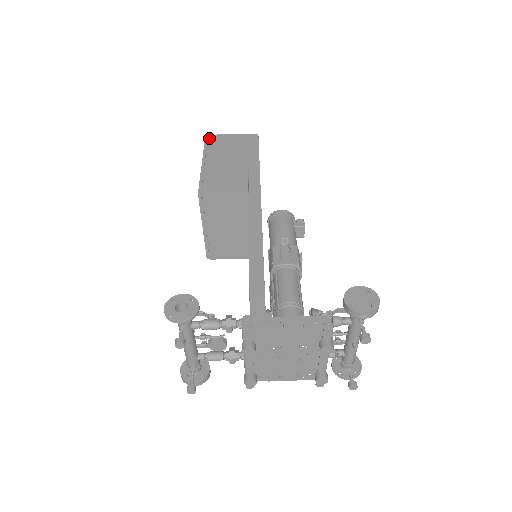
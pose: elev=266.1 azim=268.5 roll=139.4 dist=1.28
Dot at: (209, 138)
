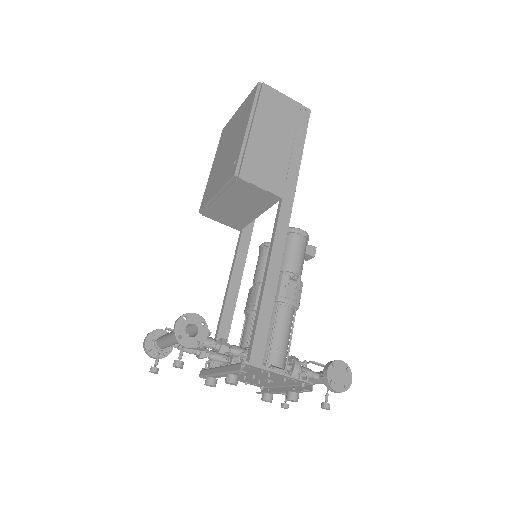
Dot at: (262, 89)
